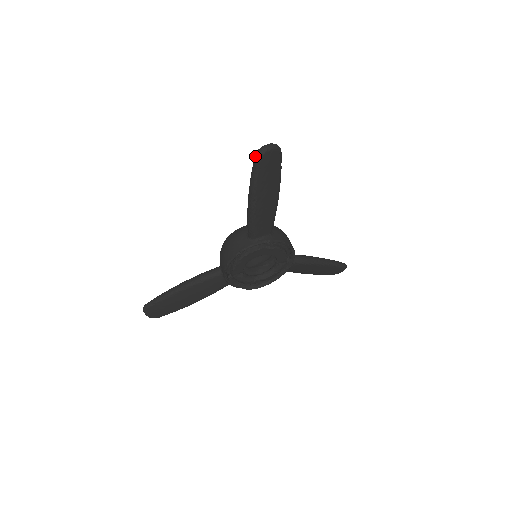
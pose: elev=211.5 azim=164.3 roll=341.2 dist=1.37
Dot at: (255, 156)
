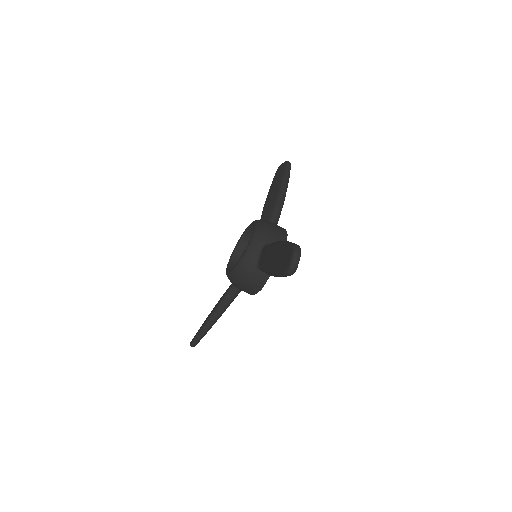
Dot at: (288, 275)
